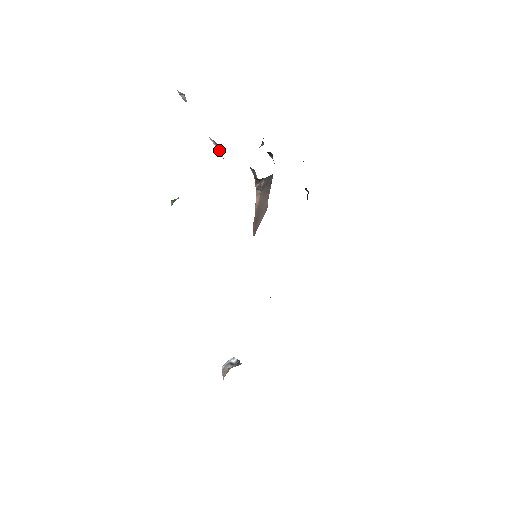
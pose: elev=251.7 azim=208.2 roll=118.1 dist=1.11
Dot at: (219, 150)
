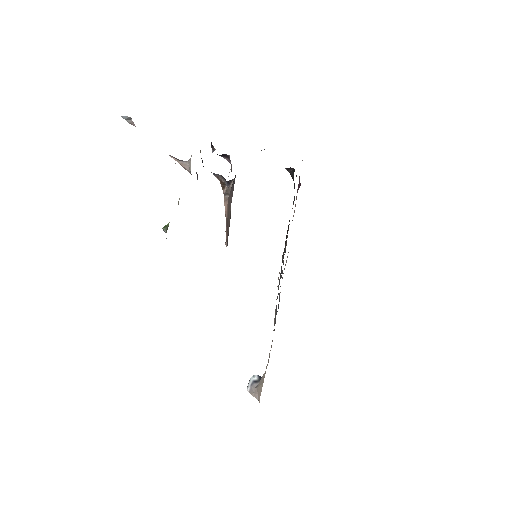
Dot at: (183, 165)
